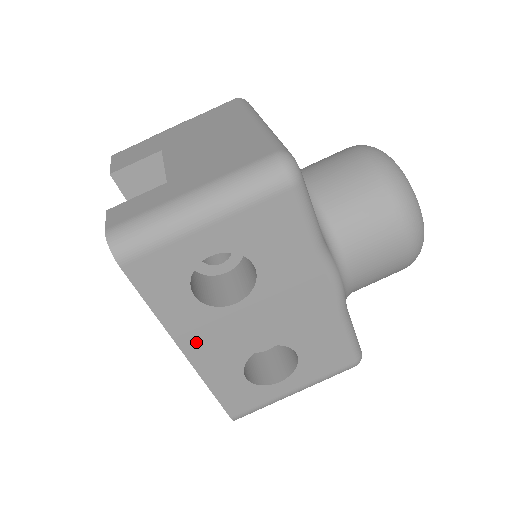
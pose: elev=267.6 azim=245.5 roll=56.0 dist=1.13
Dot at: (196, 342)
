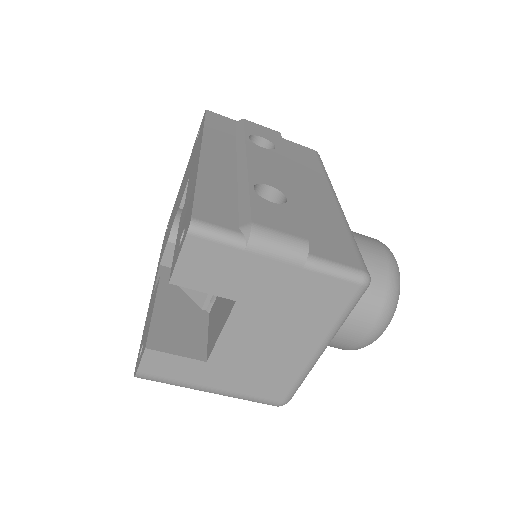
Dot at: occluded
